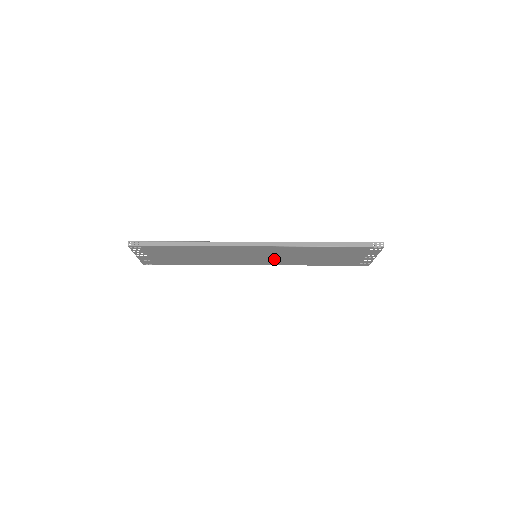
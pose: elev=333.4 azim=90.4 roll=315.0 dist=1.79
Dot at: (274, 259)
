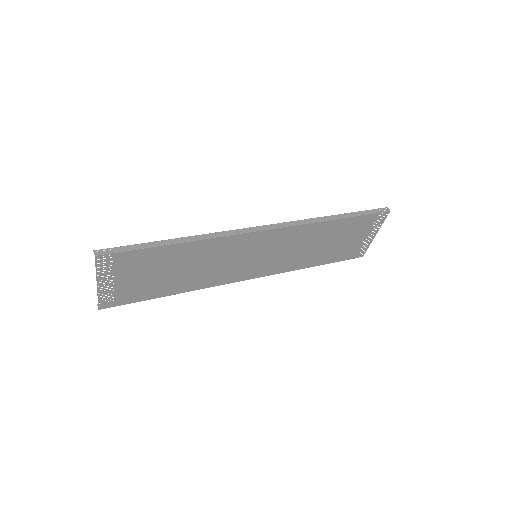
Dot at: (274, 260)
